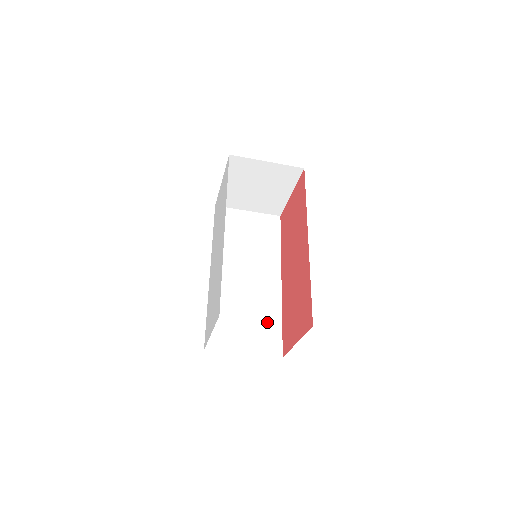
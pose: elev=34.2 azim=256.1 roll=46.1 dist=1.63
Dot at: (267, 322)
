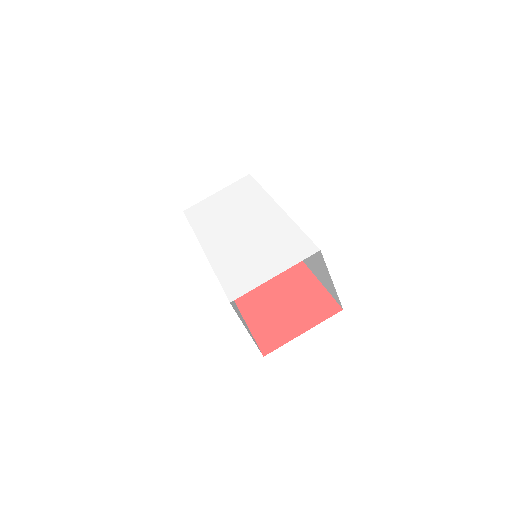
Dot at: (244, 322)
